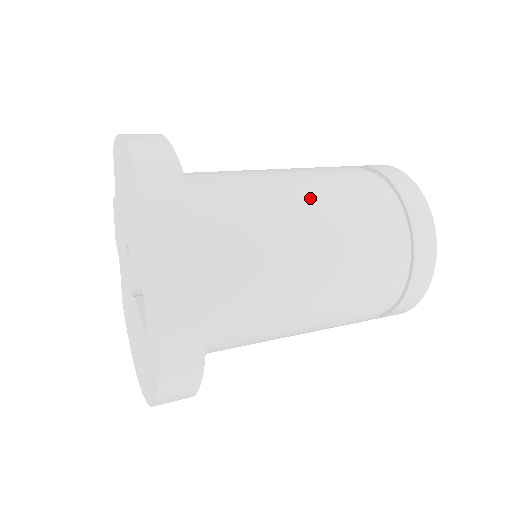
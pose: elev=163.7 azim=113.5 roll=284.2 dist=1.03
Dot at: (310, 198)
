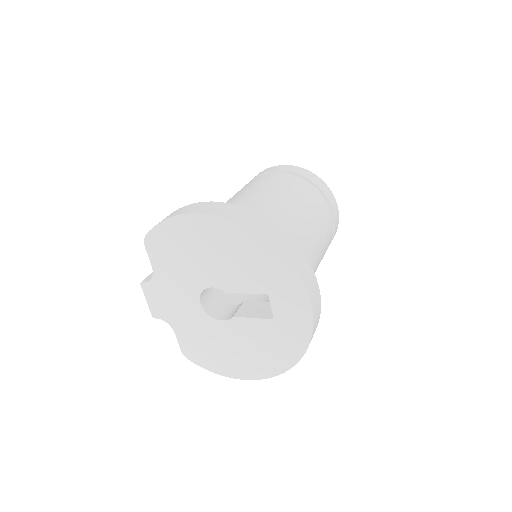
Dot at: (277, 197)
